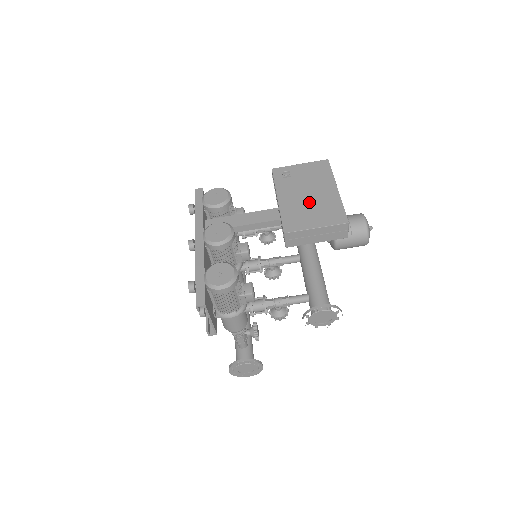
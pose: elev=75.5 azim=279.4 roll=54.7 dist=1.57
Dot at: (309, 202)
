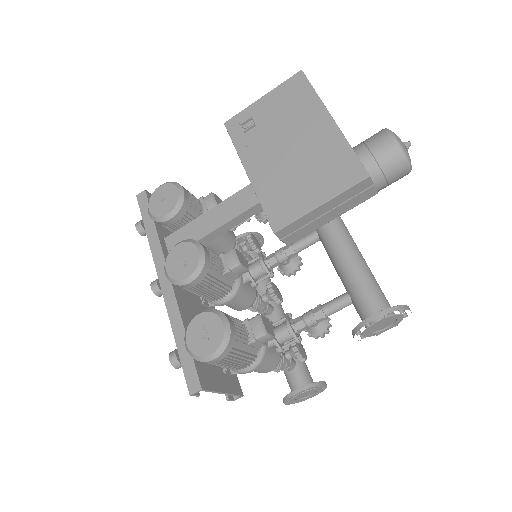
Dot at: (295, 161)
